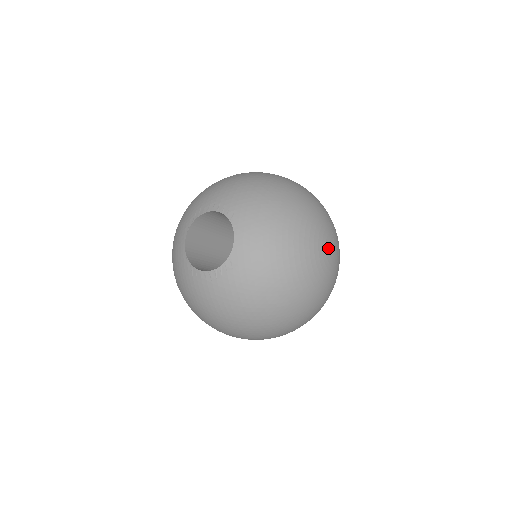
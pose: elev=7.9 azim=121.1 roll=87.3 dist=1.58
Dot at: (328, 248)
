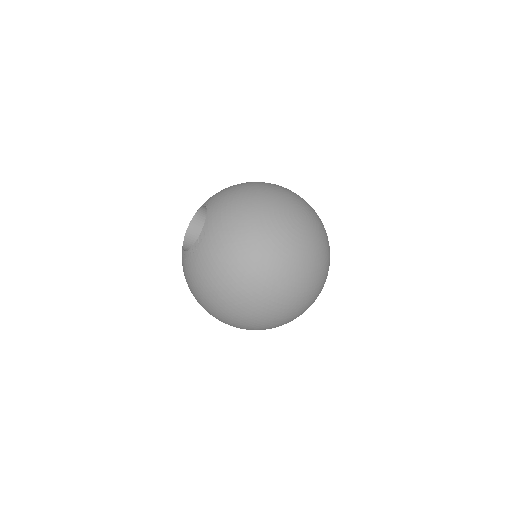
Dot at: (292, 213)
